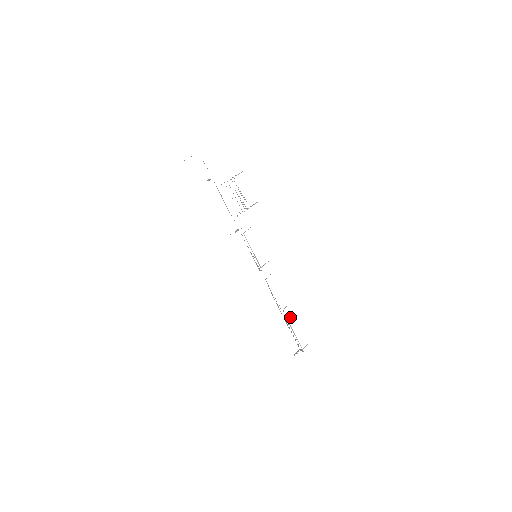
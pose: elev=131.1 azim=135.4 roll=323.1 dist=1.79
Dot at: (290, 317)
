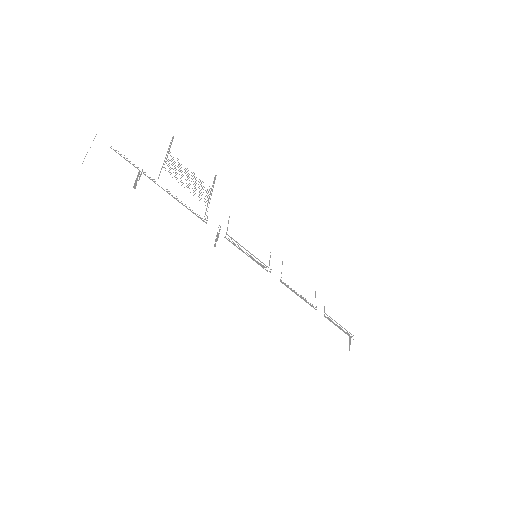
Dot at: (324, 307)
